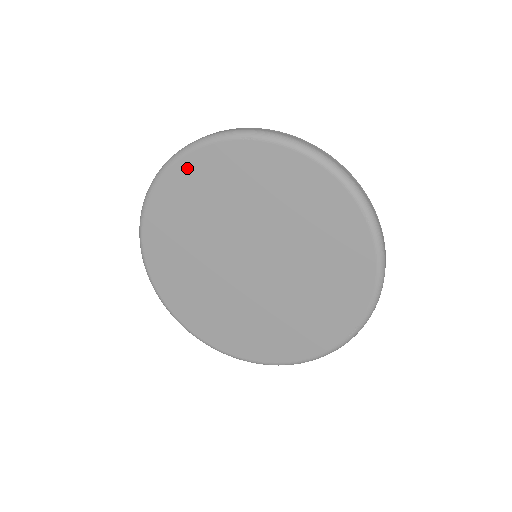
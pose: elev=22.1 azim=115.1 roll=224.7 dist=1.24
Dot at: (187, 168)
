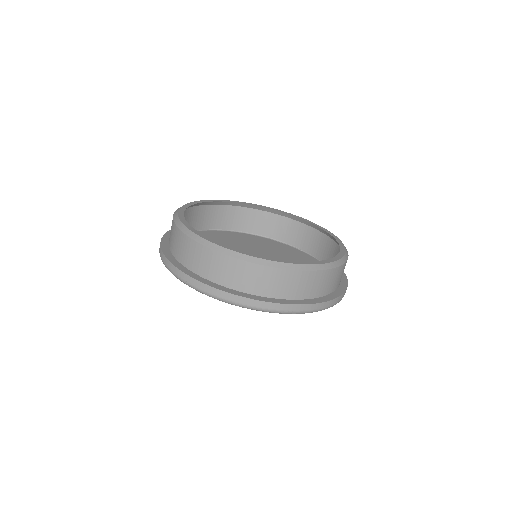
Dot at: occluded
